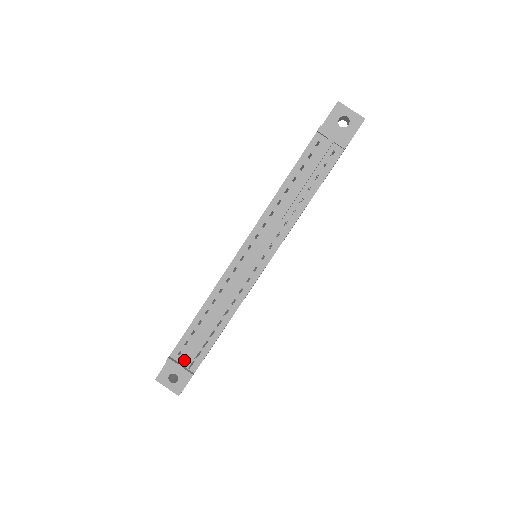
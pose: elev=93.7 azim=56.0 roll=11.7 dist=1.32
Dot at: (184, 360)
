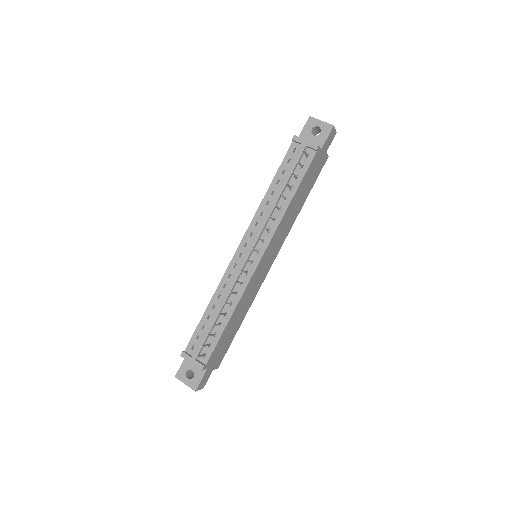
Dot at: (196, 352)
